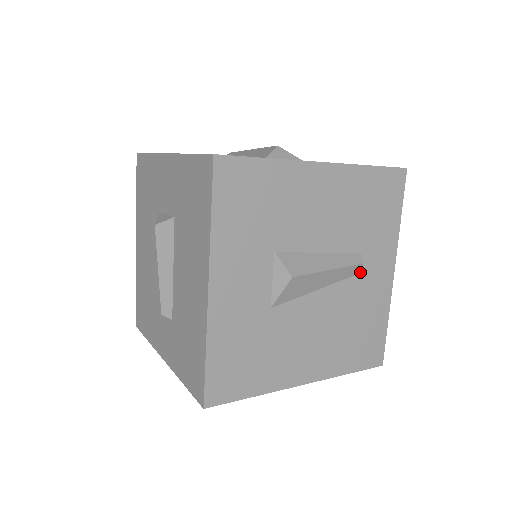
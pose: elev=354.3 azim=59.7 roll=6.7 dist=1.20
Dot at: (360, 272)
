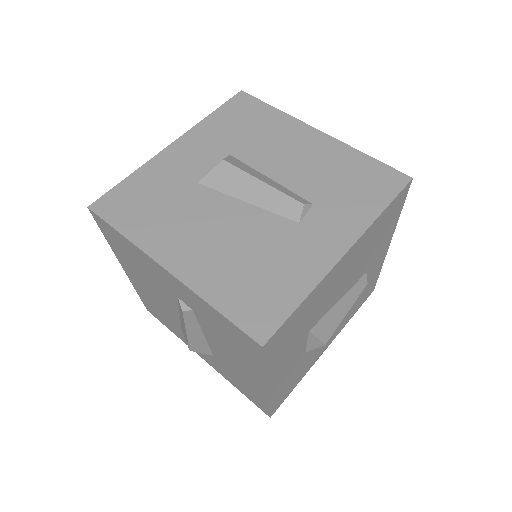
Dot at: occluded
